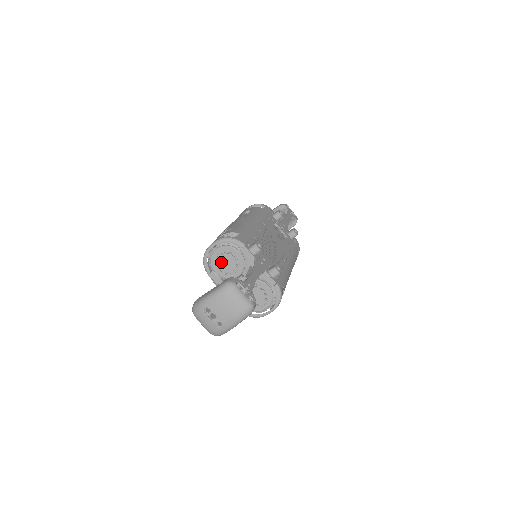
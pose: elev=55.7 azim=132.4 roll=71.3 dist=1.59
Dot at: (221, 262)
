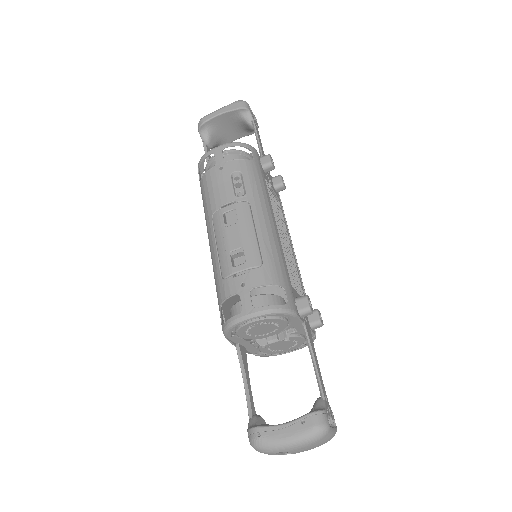
Dot at: (254, 330)
